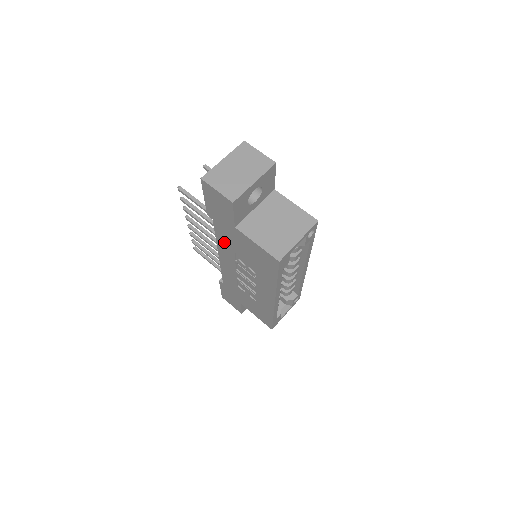
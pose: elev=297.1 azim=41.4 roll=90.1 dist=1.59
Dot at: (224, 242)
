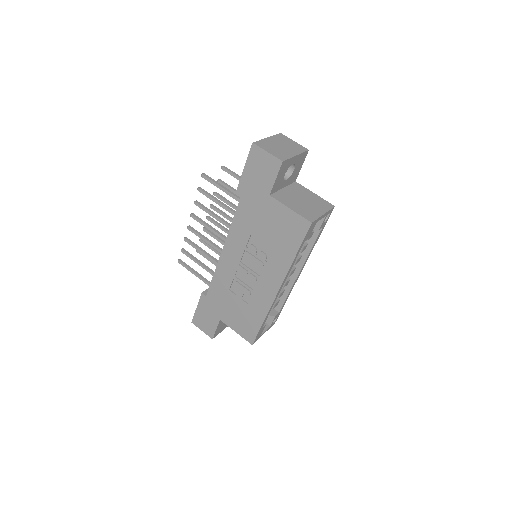
Dot at: (242, 224)
